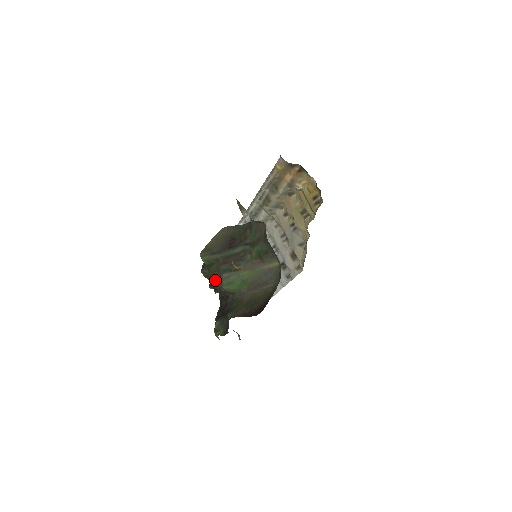
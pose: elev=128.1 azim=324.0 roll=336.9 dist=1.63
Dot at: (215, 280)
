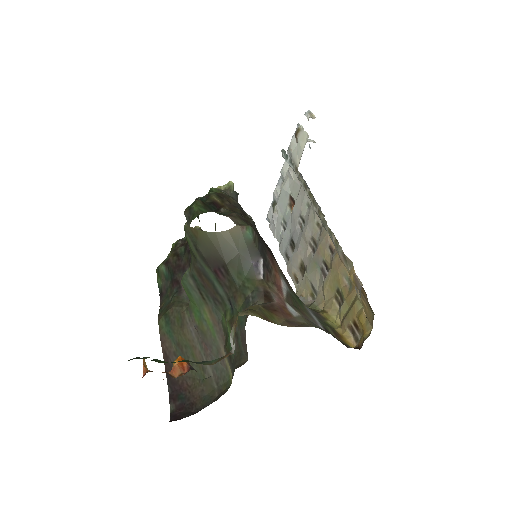
Dot at: occluded
